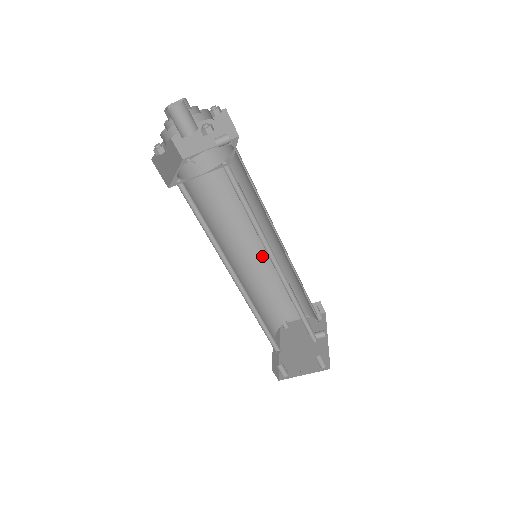
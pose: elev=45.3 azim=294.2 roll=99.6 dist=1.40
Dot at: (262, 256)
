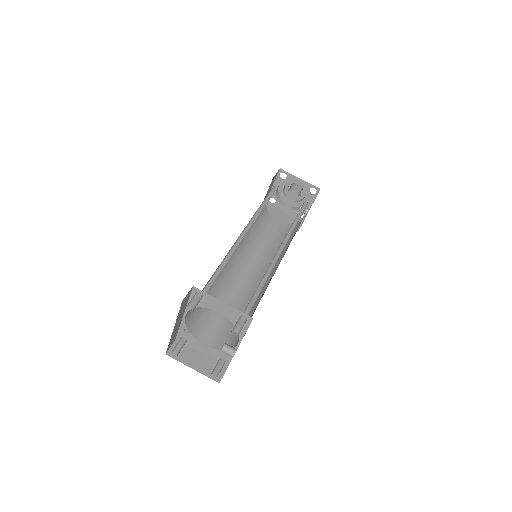
Dot at: (239, 281)
